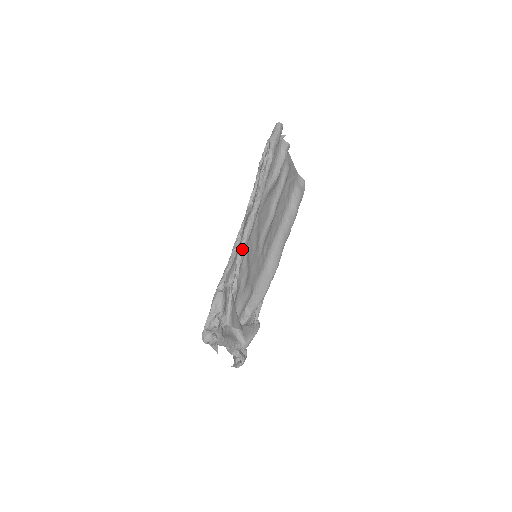
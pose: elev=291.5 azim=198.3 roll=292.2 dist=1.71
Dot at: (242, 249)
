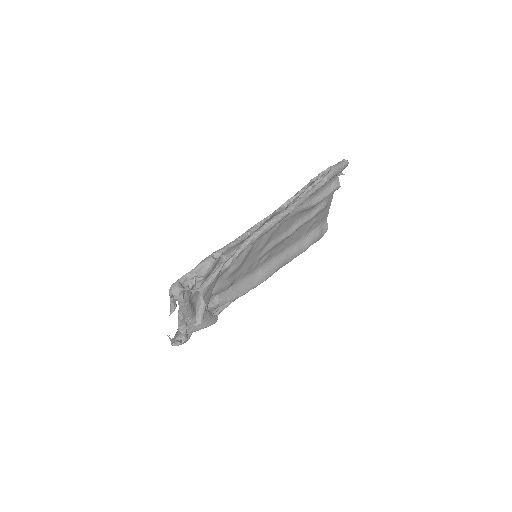
Dot at: (254, 237)
